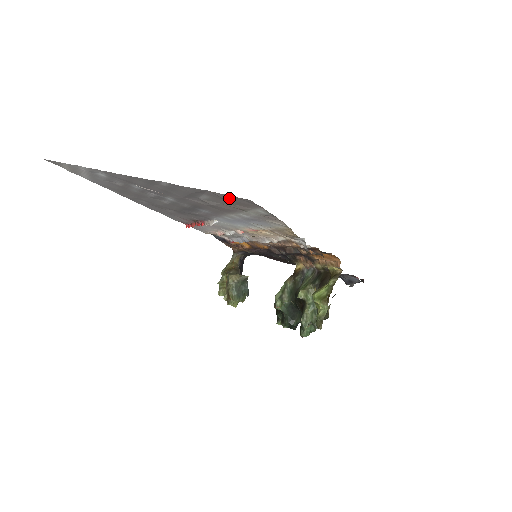
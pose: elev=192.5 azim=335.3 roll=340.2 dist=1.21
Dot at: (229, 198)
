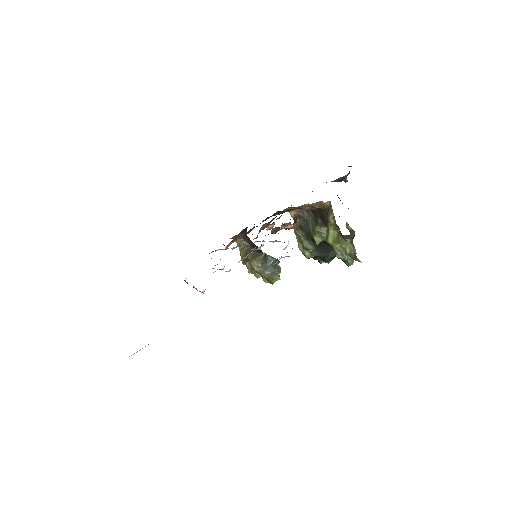
Dot at: occluded
